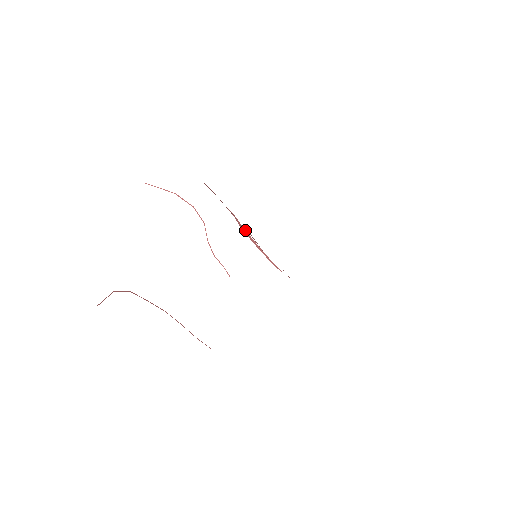
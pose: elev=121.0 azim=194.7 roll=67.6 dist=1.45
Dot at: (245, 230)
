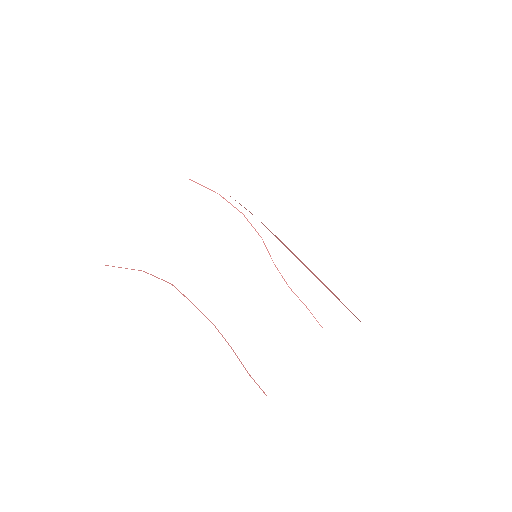
Dot at: occluded
